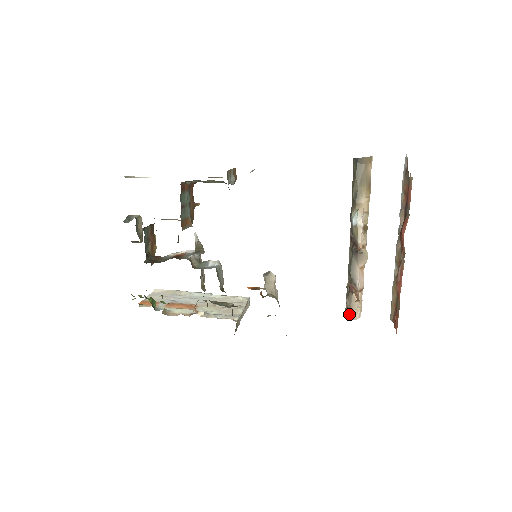
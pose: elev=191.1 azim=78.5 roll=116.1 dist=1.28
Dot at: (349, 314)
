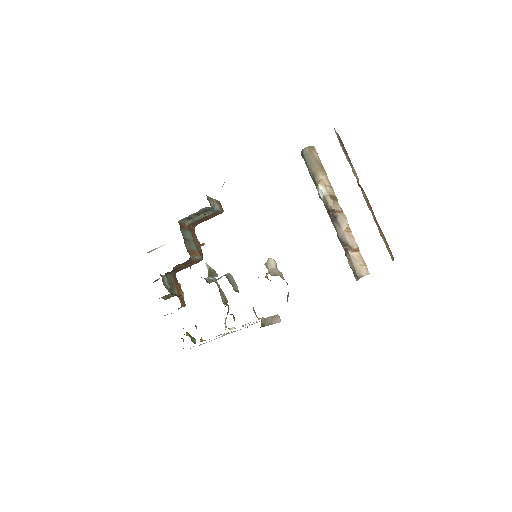
Dot at: (356, 274)
